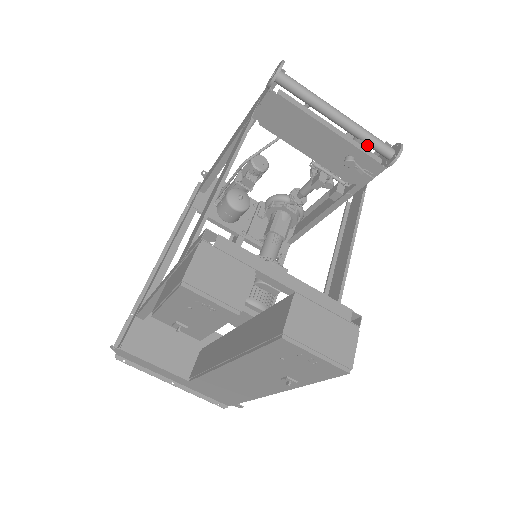
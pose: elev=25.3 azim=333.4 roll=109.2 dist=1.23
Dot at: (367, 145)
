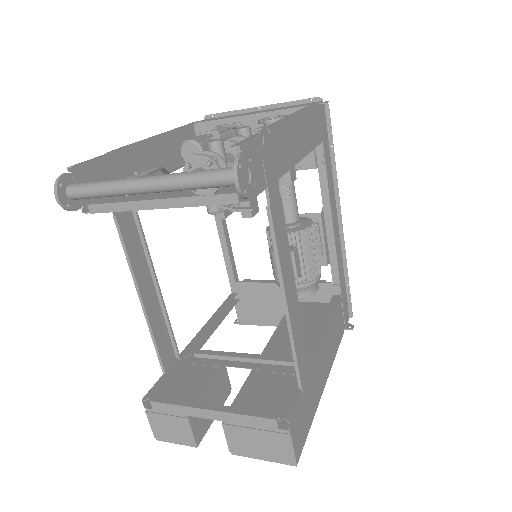
Dot at: occluded
